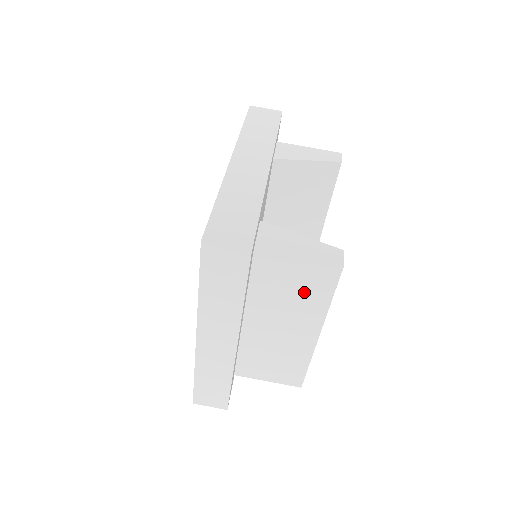
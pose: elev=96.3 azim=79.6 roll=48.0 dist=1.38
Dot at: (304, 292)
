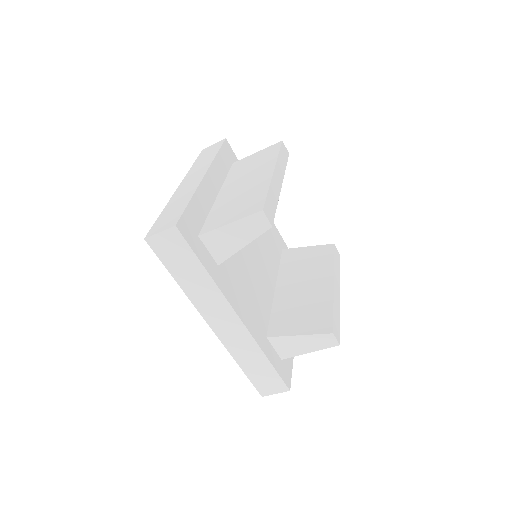
Dot at: occluded
